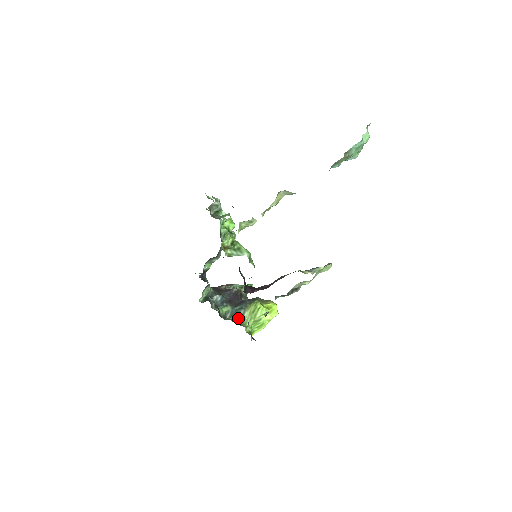
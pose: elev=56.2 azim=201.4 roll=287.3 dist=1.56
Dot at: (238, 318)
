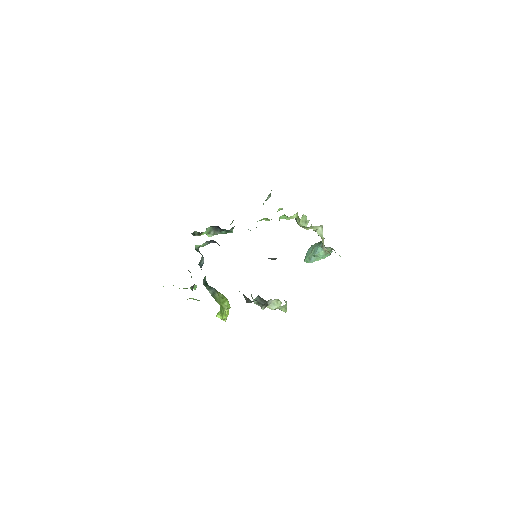
Dot at: (211, 291)
